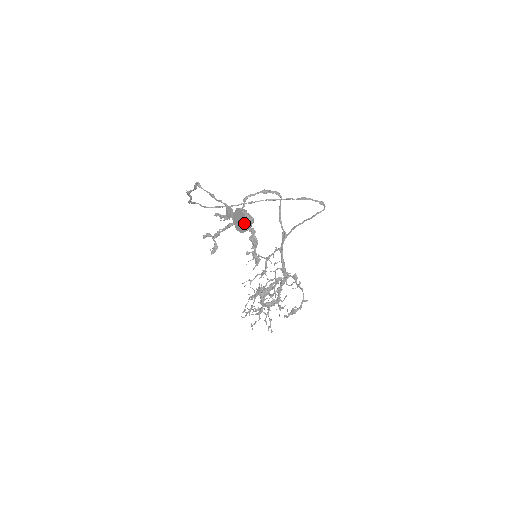
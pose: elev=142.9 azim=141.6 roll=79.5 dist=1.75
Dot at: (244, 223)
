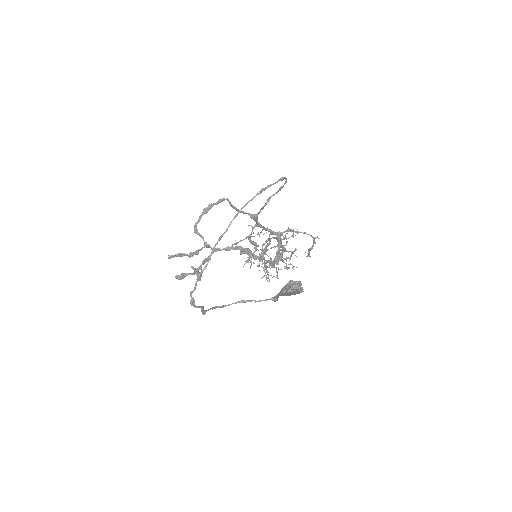
Dot at: (298, 293)
